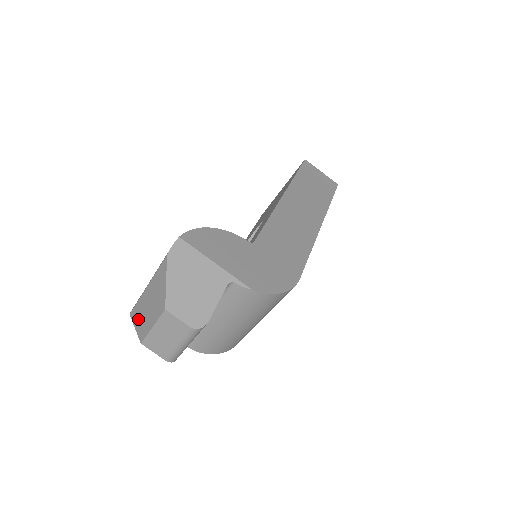
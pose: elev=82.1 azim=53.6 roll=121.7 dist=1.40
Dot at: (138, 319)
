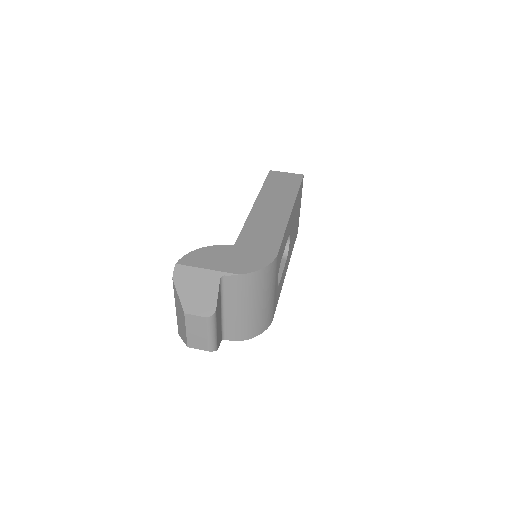
Dot at: (181, 333)
